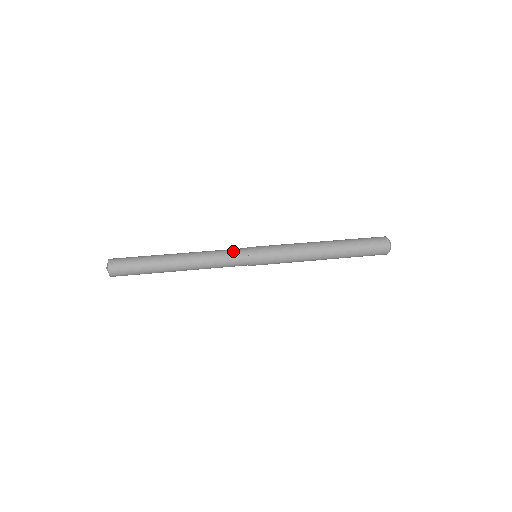
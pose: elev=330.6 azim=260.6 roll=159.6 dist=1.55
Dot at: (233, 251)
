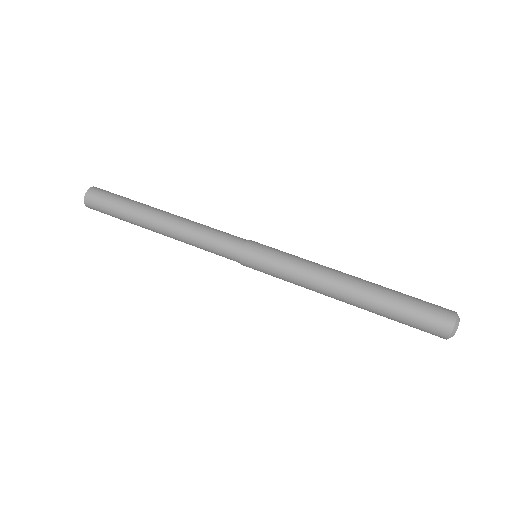
Dot at: (228, 236)
